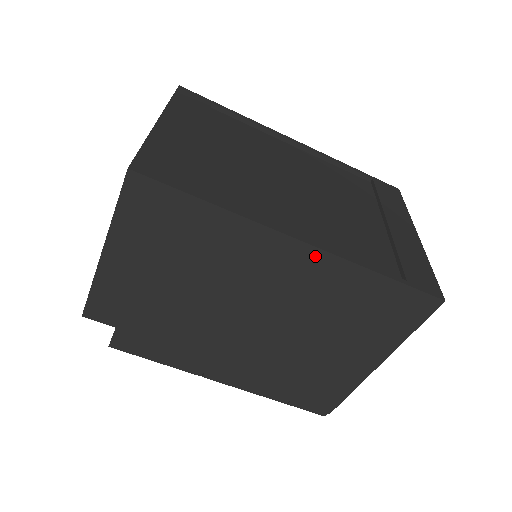
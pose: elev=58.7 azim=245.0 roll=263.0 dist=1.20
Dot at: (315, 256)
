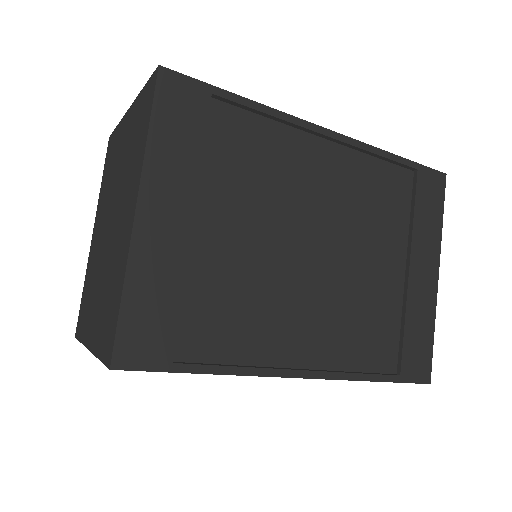
Dot at: occluded
